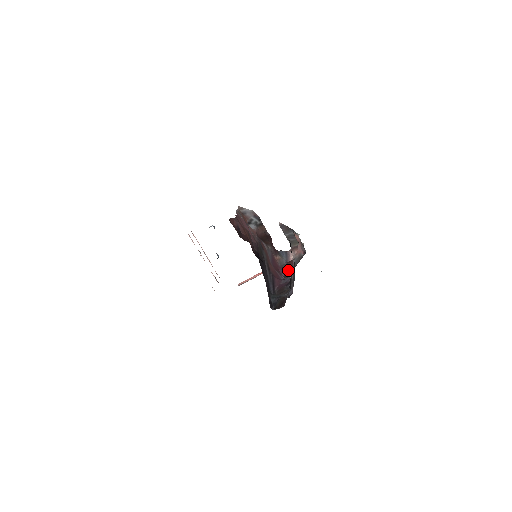
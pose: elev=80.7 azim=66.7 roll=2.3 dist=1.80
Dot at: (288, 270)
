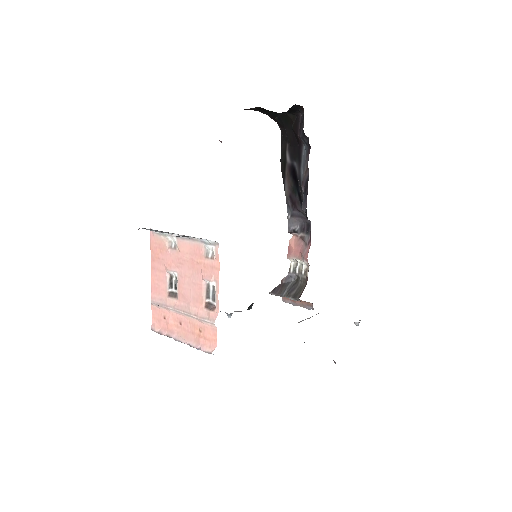
Dot at: occluded
